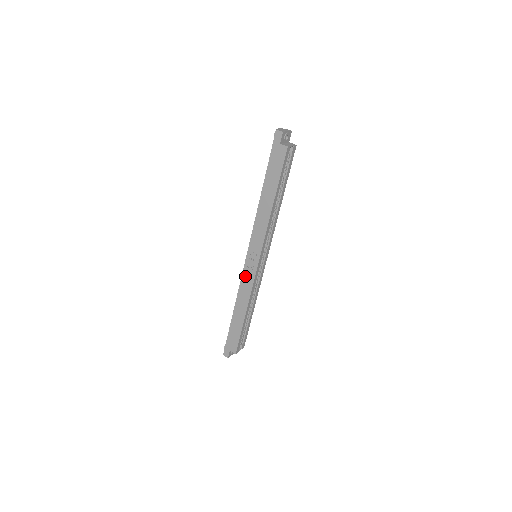
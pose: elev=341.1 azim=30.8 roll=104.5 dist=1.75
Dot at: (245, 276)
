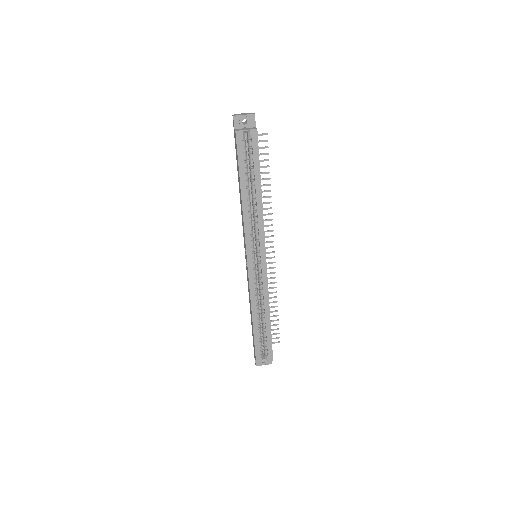
Dot at: (247, 276)
